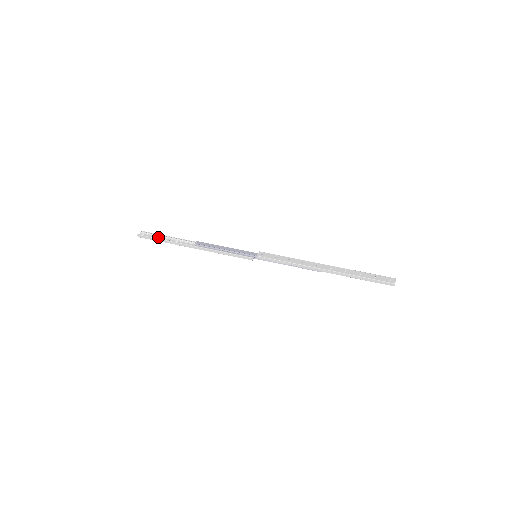
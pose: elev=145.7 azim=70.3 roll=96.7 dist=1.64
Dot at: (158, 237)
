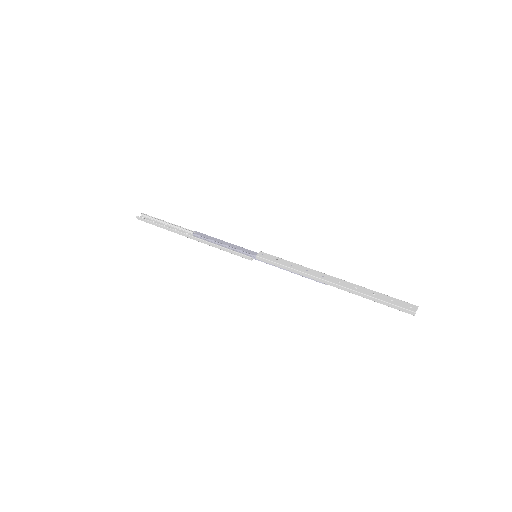
Dot at: (157, 222)
